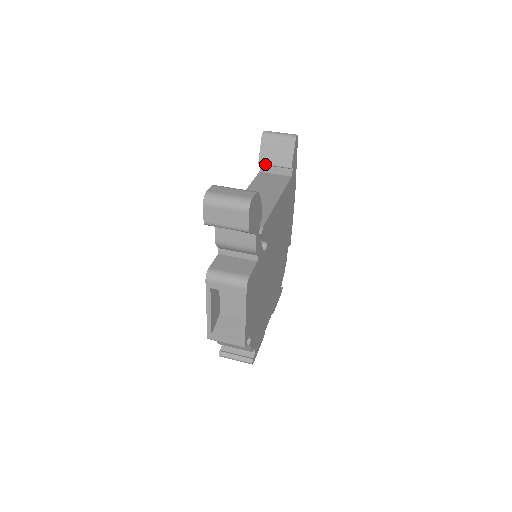
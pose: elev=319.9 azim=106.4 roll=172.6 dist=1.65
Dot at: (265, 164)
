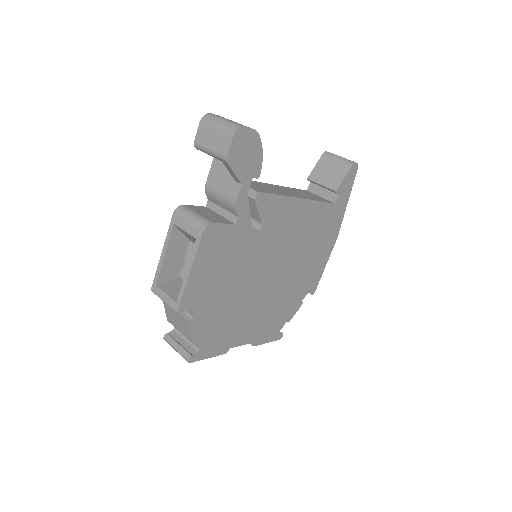
Dot at: (313, 181)
